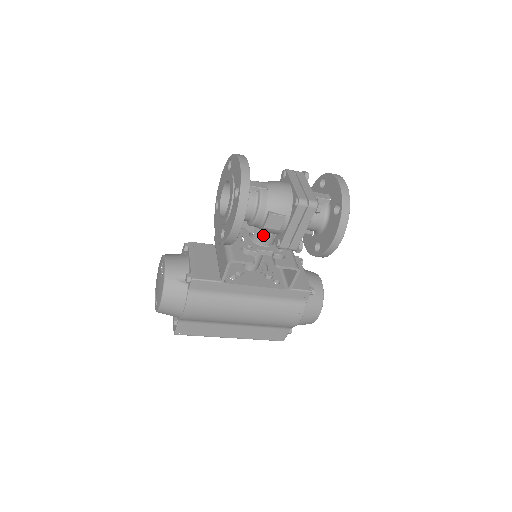
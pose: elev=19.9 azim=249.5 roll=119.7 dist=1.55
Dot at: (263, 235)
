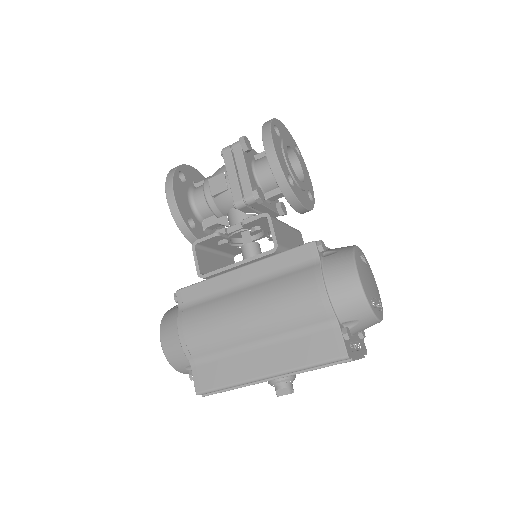
Dot at: (231, 215)
